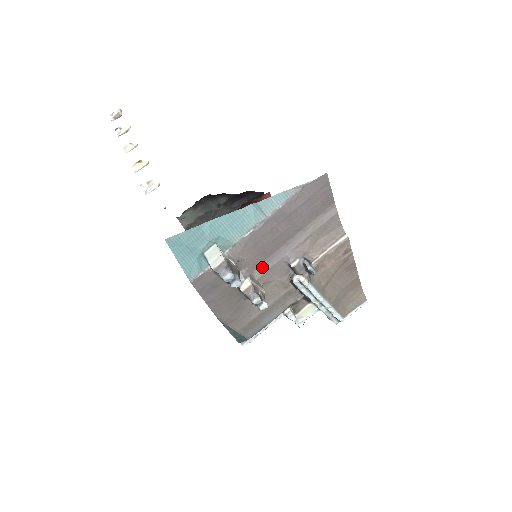
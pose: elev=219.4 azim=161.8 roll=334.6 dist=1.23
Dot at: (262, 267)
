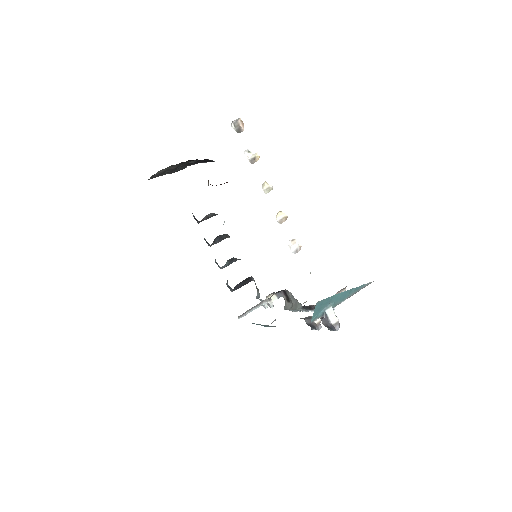
Dot at: occluded
